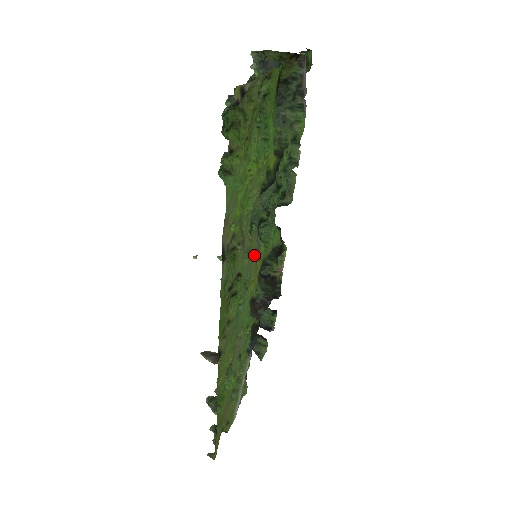
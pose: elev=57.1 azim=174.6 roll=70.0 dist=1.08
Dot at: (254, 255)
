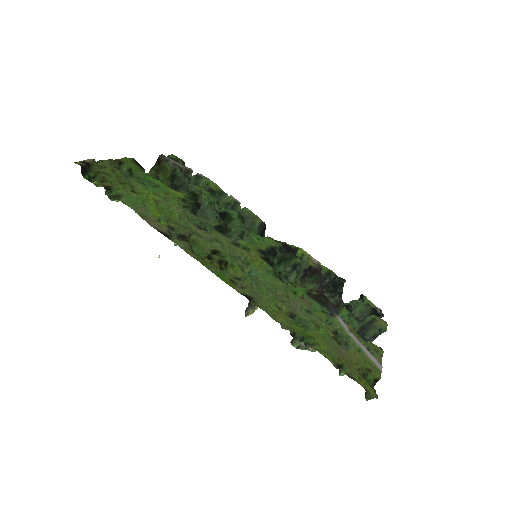
Dot at: (231, 244)
